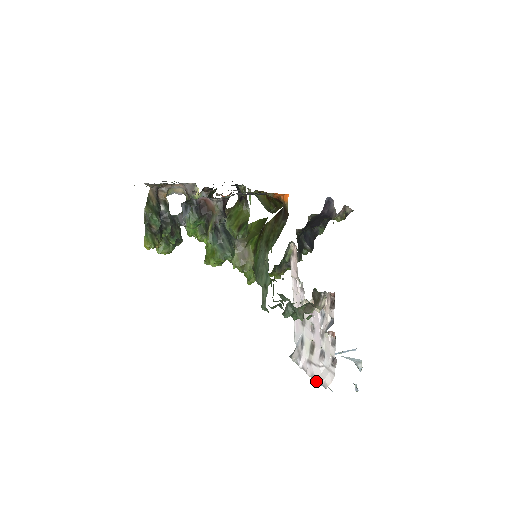
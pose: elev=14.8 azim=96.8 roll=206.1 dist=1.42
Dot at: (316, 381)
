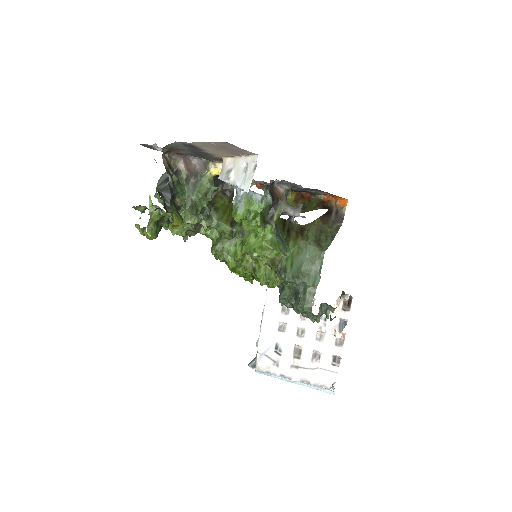
Dot at: (310, 384)
